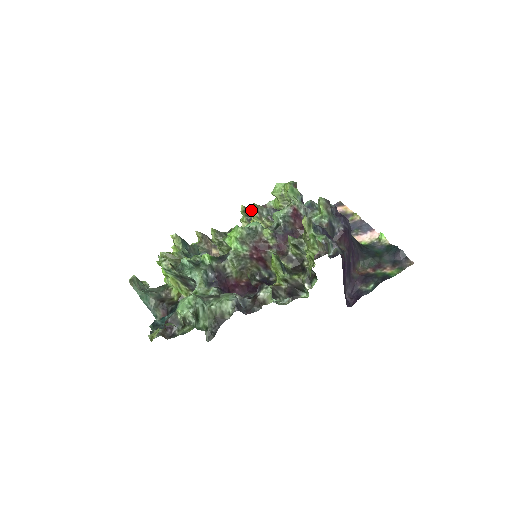
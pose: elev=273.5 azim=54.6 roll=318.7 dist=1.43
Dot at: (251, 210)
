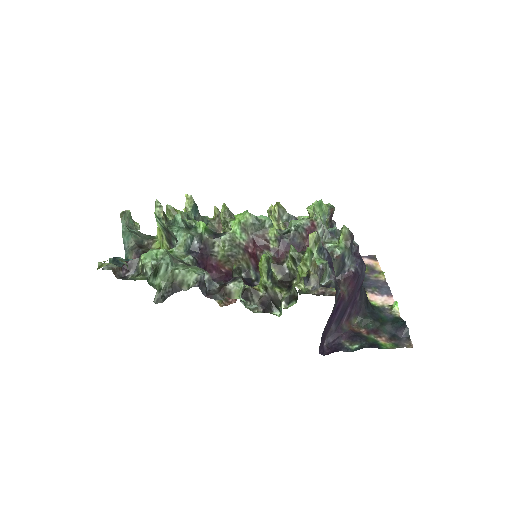
Dot at: (273, 208)
